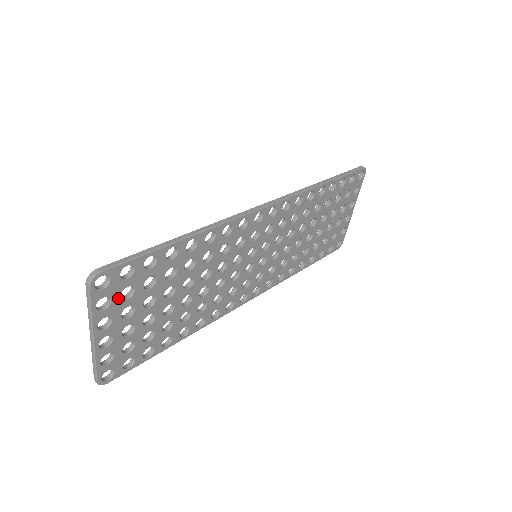
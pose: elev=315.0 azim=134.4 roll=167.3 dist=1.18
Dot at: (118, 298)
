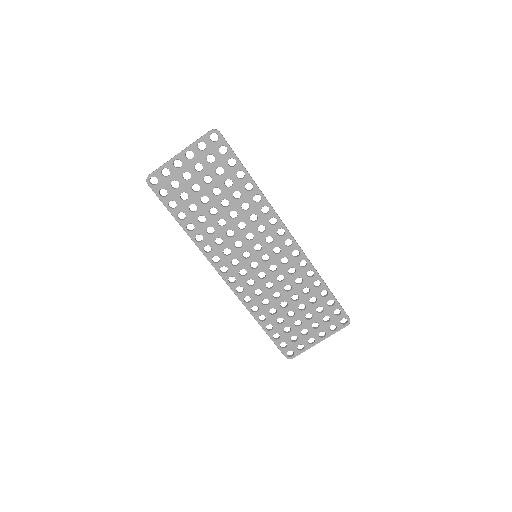
Dot at: (207, 154)
